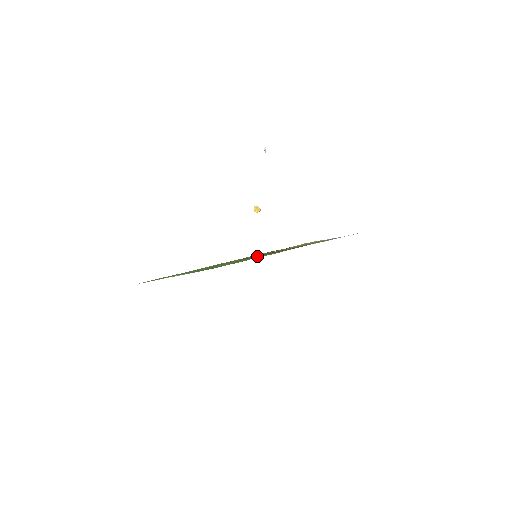
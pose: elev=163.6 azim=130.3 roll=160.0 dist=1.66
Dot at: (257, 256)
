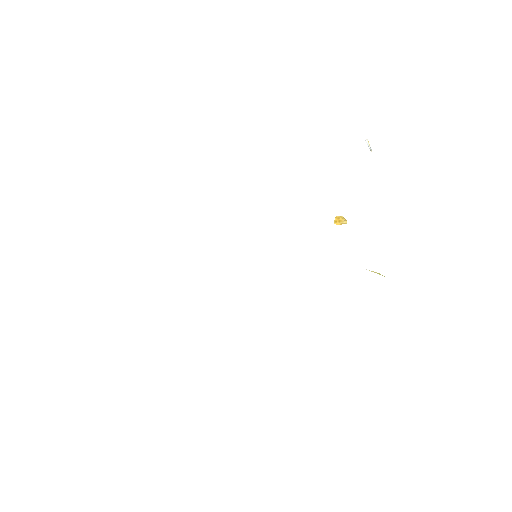
Dot at: occluded
